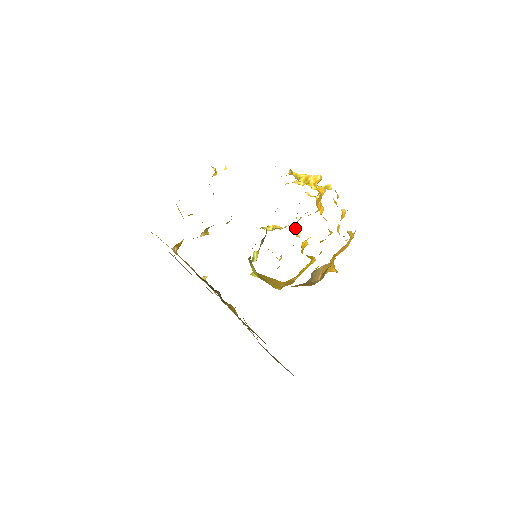
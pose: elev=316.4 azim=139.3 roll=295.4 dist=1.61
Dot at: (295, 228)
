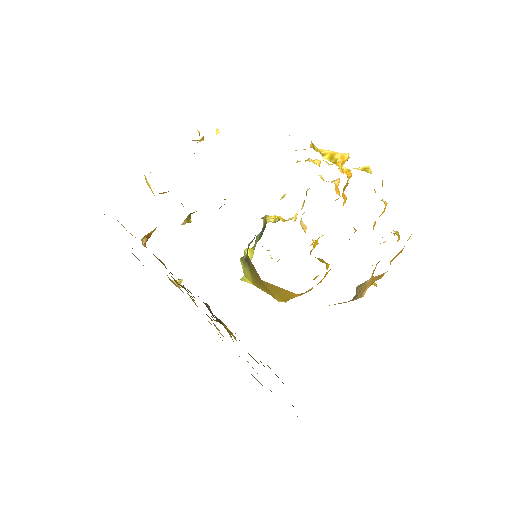
Dot at: (301, 221)
